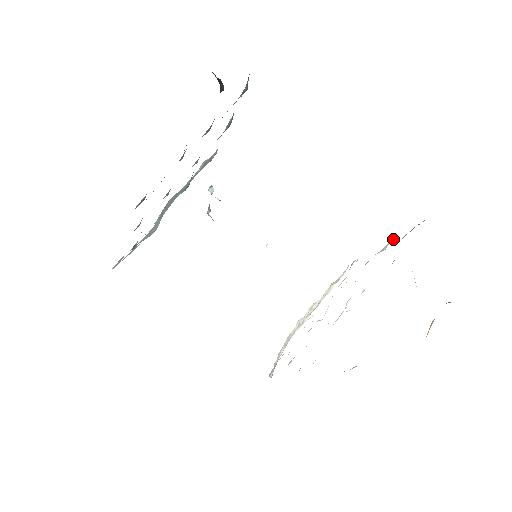
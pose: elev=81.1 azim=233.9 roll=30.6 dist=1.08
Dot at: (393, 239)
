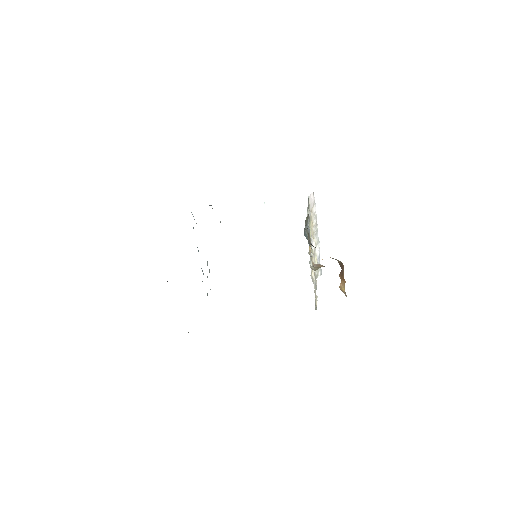
Dot at: occluded
